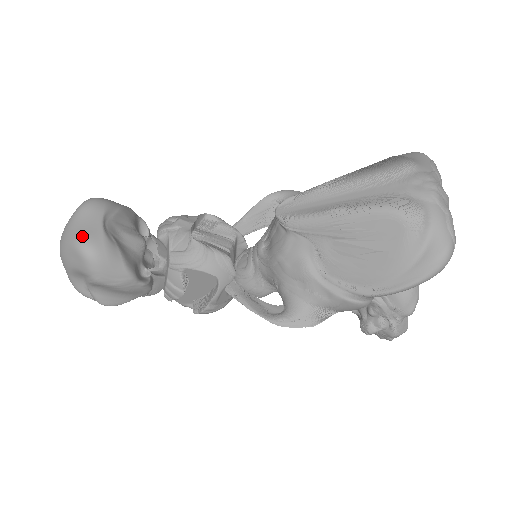
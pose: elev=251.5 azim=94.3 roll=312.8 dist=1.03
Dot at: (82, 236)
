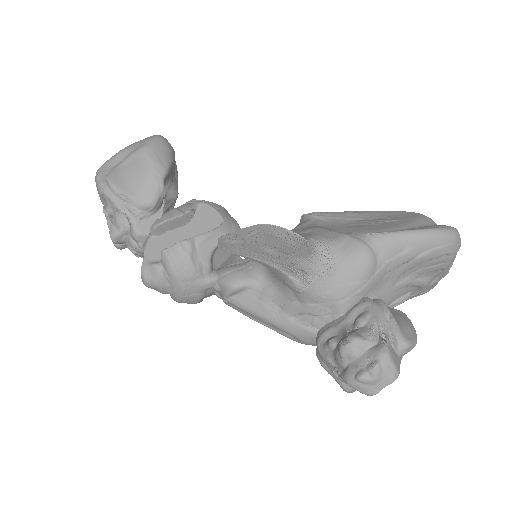
Dot at: occluded
